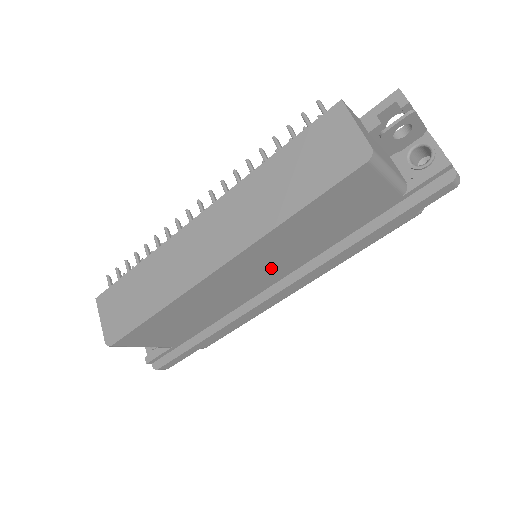
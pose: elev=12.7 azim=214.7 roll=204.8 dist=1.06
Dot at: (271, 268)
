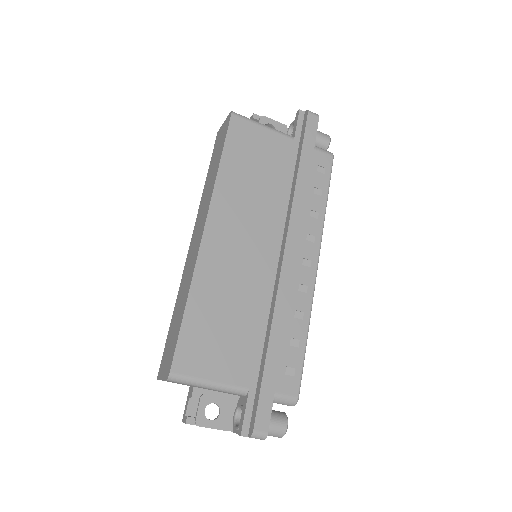
Dot at: (255, 231)
